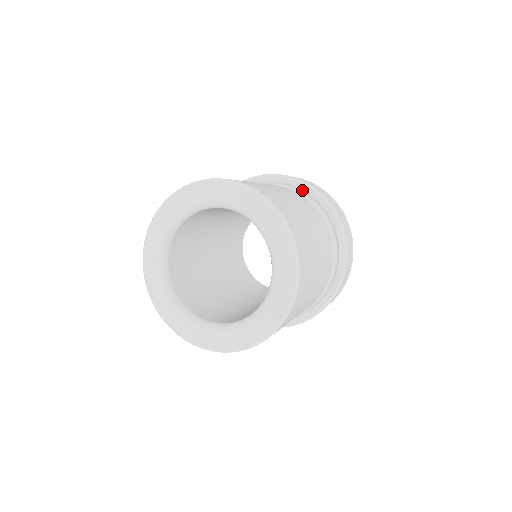
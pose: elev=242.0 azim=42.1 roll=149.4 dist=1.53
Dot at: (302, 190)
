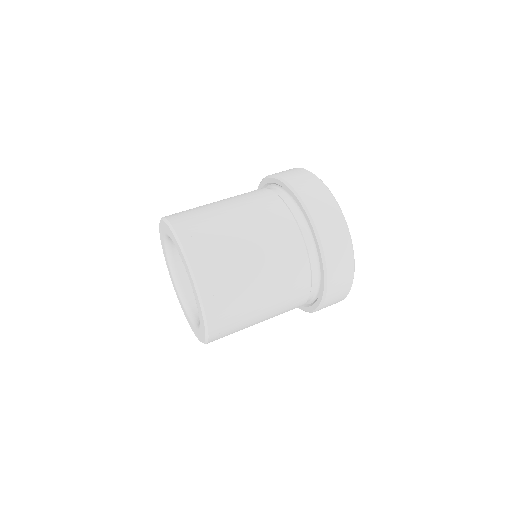
Dot at: (305, 217)
